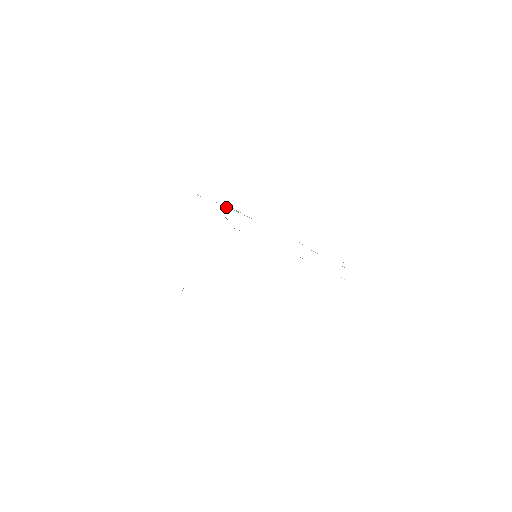
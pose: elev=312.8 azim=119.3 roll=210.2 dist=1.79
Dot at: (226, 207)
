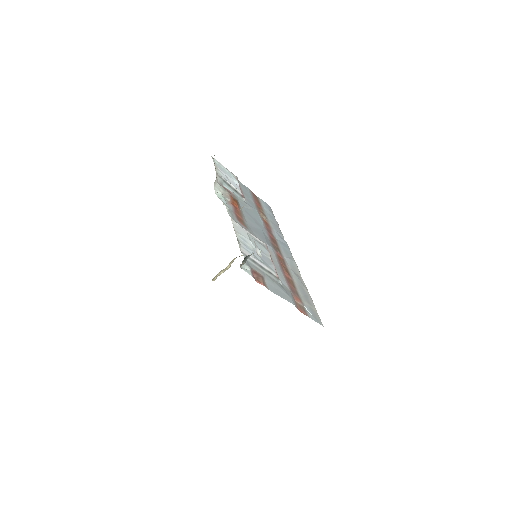
Dot at: (224, 193)
